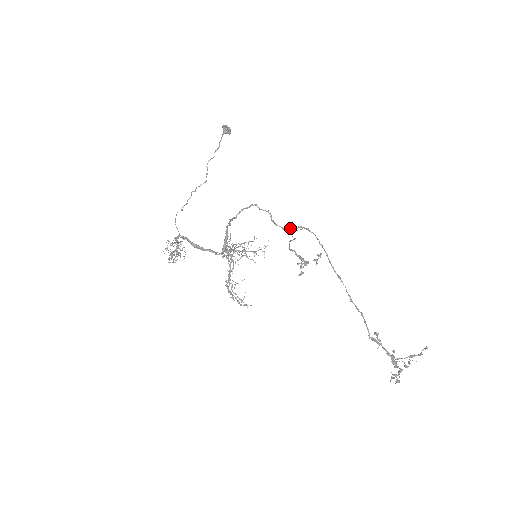
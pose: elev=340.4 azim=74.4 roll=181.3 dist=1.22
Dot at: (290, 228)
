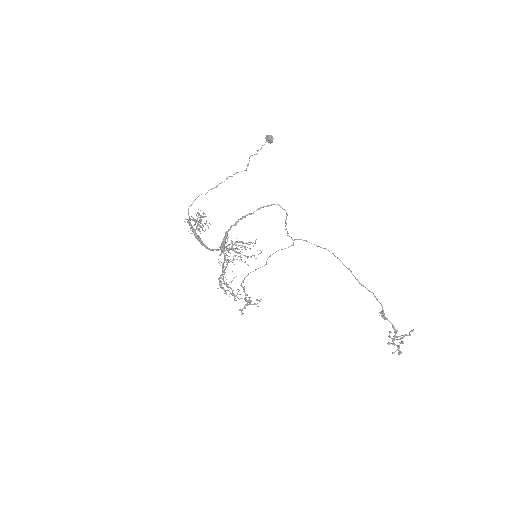
Dot at: (291, 237)
